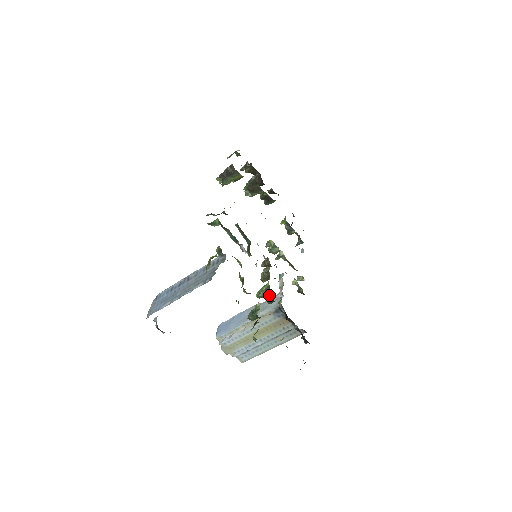
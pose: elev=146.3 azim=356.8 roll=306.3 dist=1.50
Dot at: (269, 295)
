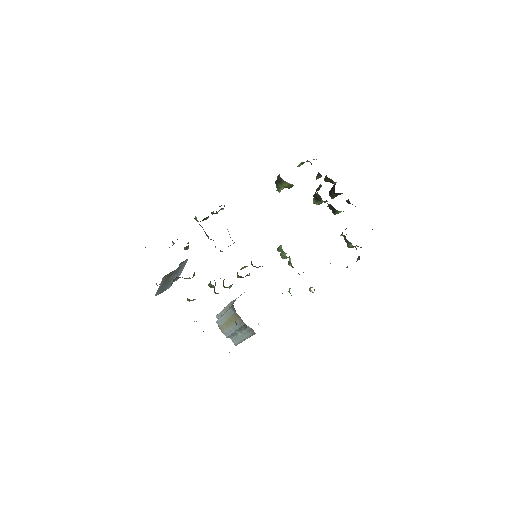
Dot at: (214, 286)
